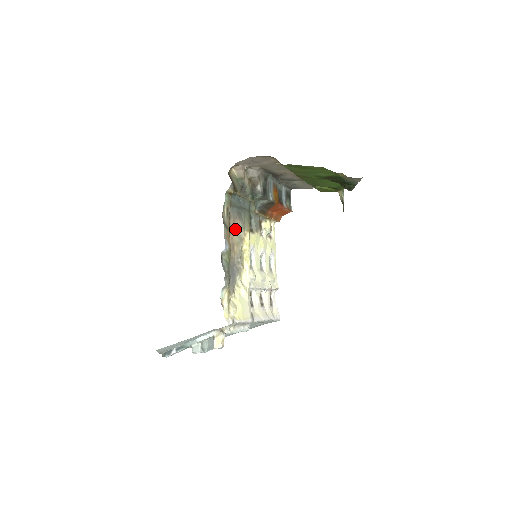
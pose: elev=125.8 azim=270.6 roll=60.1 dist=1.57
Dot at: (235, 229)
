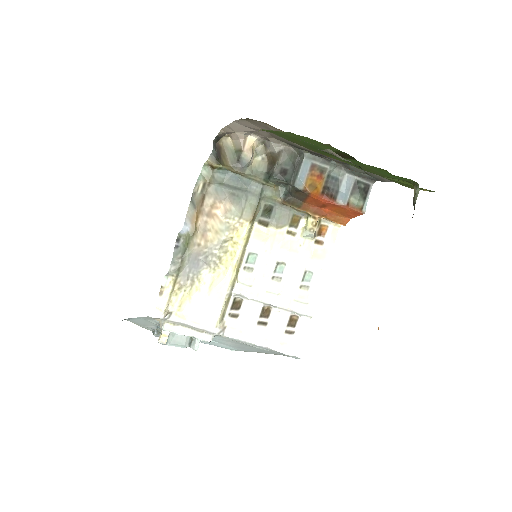
Dot at: (218, 212)
